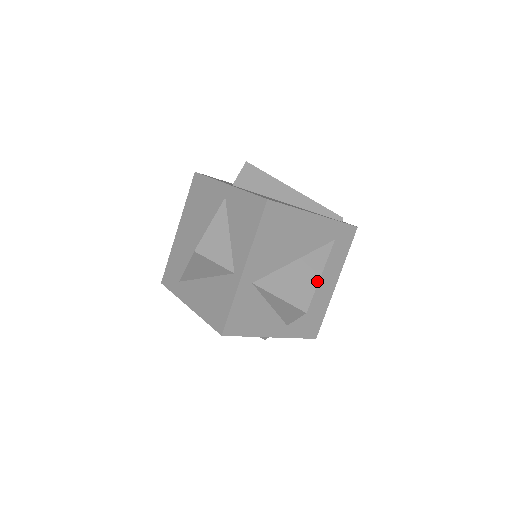
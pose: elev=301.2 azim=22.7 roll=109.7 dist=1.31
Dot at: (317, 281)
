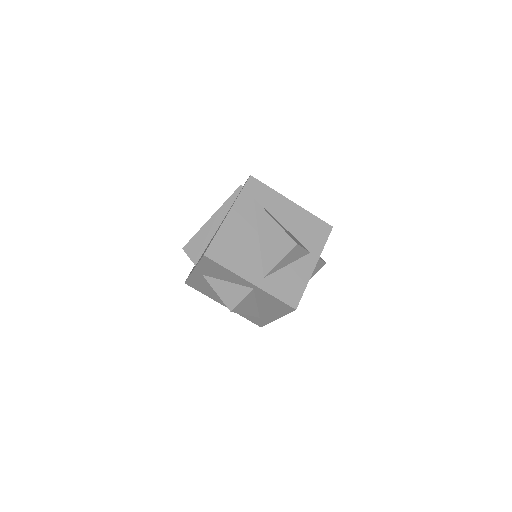
Dot at: (278, 226)
